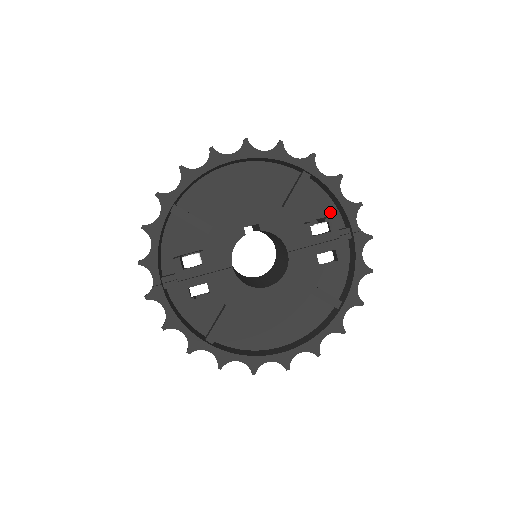
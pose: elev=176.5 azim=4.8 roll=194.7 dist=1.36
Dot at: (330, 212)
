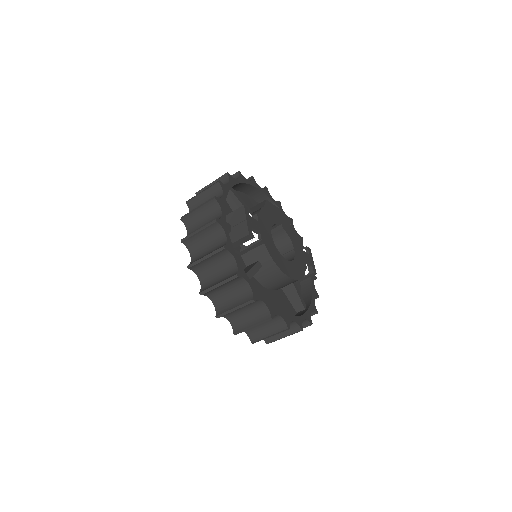
Dot at: occluded
